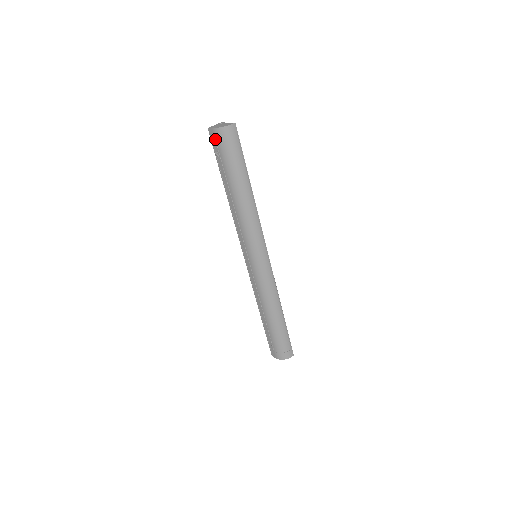
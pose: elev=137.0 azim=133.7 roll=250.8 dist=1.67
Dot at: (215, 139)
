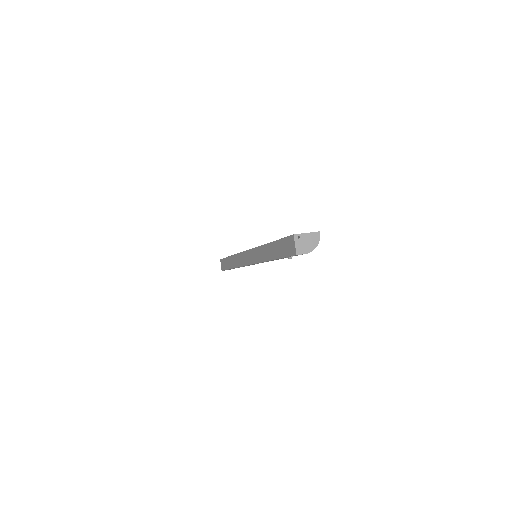
Dot at: occluded
